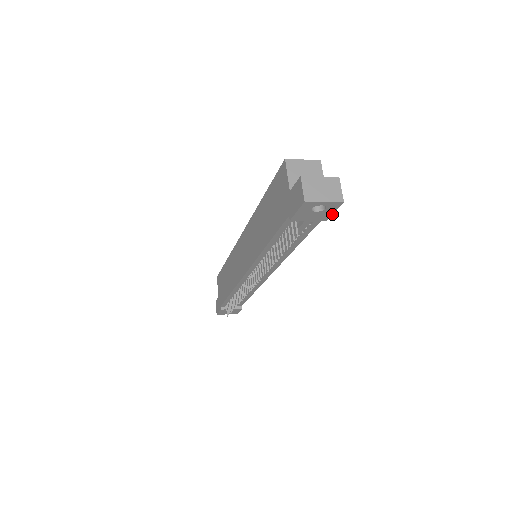
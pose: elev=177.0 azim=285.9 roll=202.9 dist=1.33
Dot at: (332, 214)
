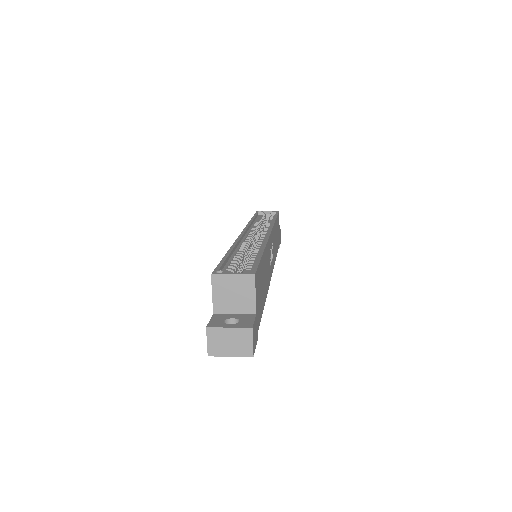
Dot at: (256, 343)
